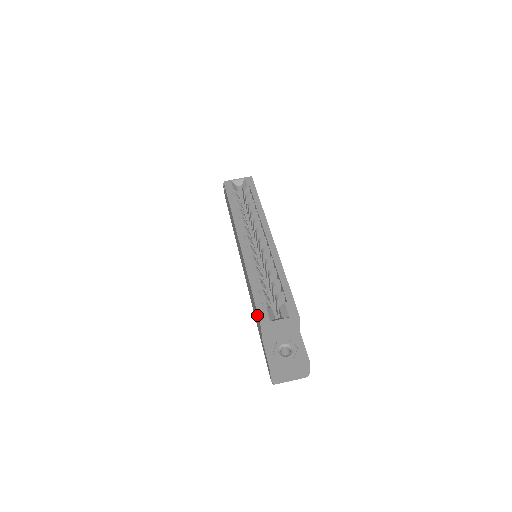
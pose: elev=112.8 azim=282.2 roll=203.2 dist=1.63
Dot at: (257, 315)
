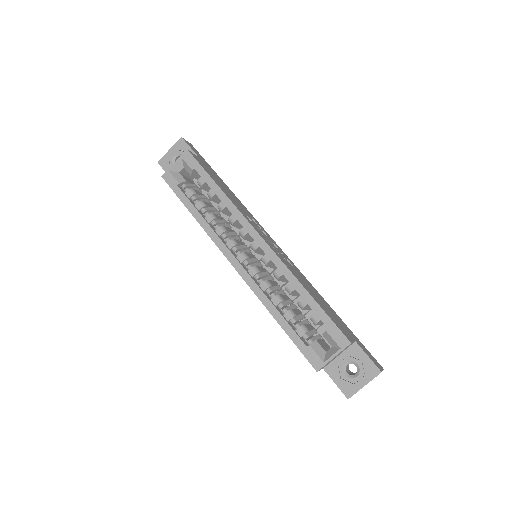
Dot at: (305, 356)
